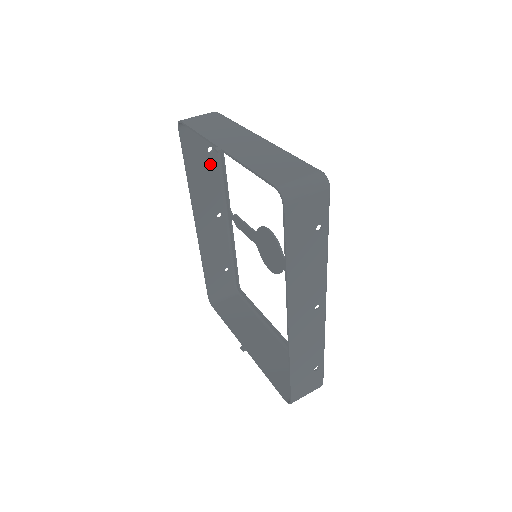
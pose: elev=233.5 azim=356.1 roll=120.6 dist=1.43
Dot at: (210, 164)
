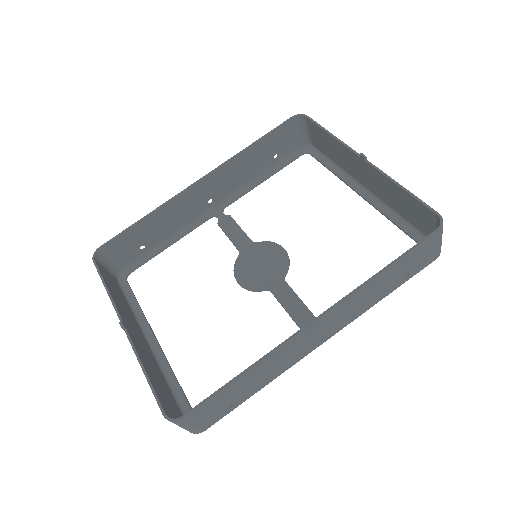
Dot at: (262, 163)
